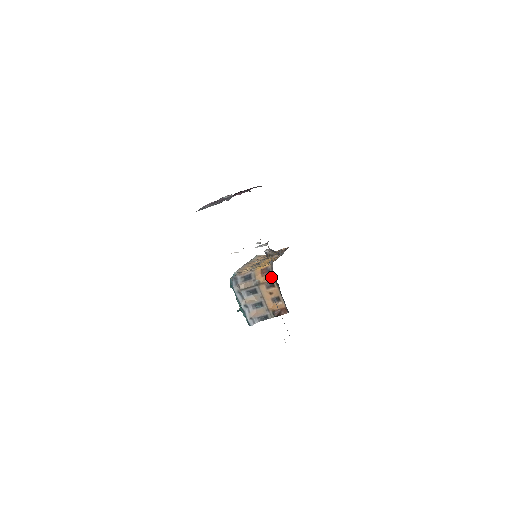
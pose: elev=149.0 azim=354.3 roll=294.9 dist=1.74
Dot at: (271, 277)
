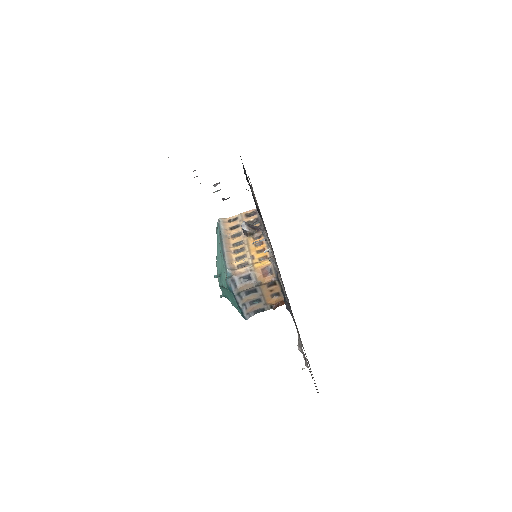
Dot at: (274, 277)
